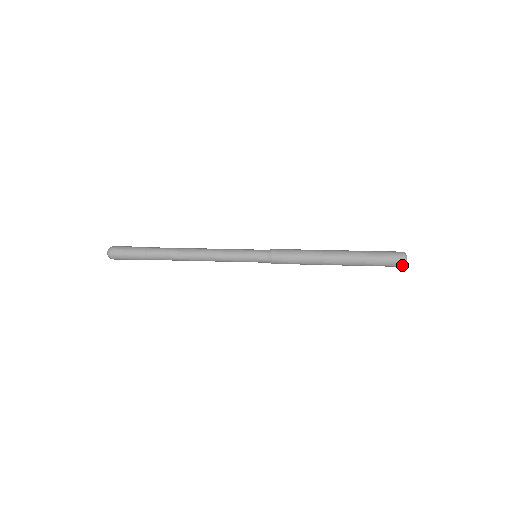
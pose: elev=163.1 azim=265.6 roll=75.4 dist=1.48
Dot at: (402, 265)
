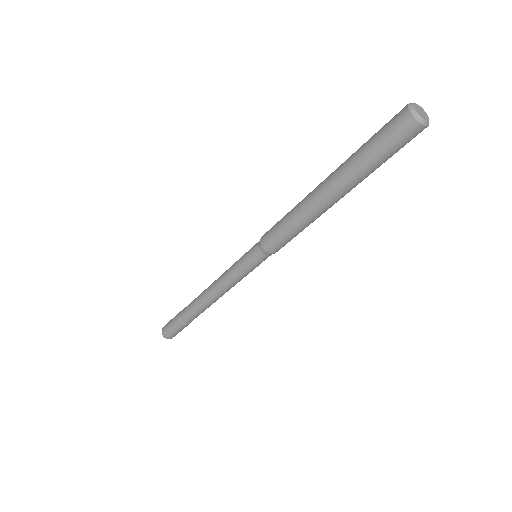
Dot at: (418, 128)
